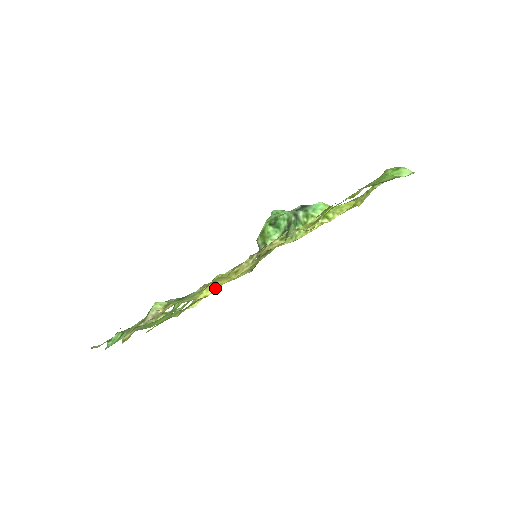
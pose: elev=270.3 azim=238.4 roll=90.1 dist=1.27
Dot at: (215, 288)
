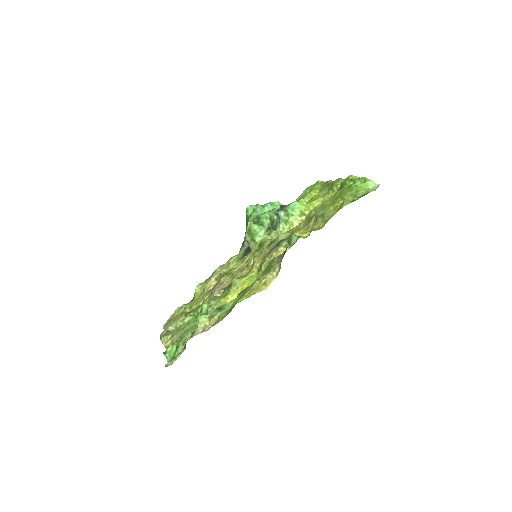
Dot at: (238, 292)
